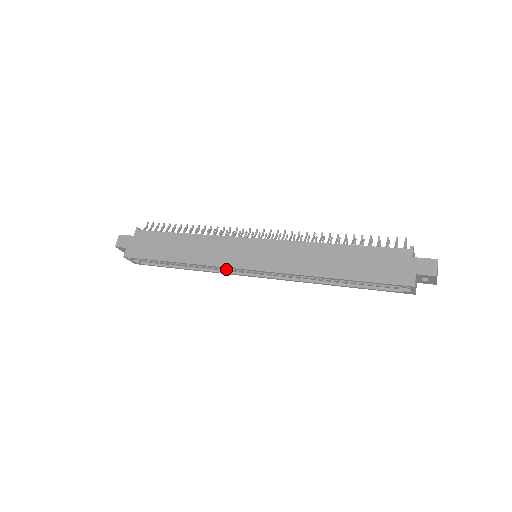
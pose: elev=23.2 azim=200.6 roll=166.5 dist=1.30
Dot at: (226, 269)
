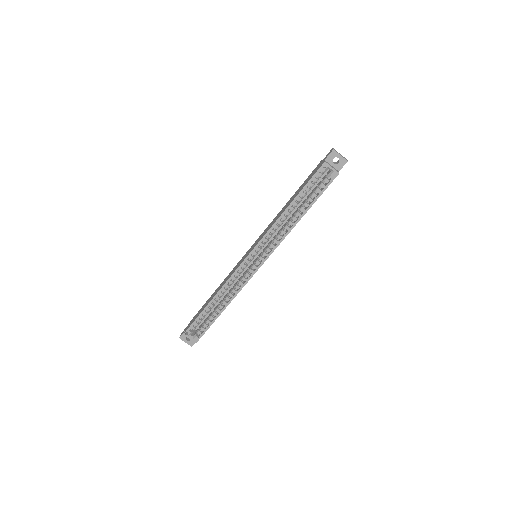
Dot at: (243, 279)
